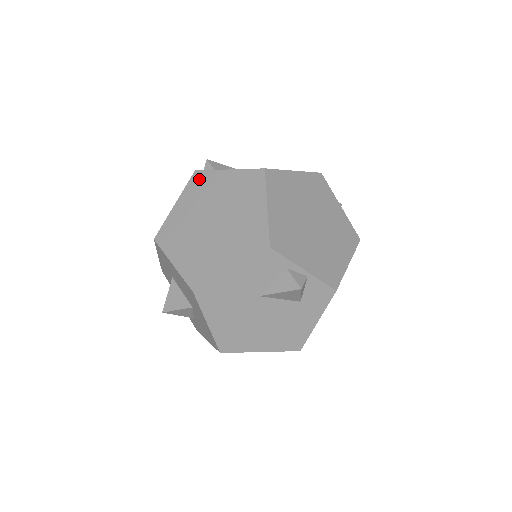
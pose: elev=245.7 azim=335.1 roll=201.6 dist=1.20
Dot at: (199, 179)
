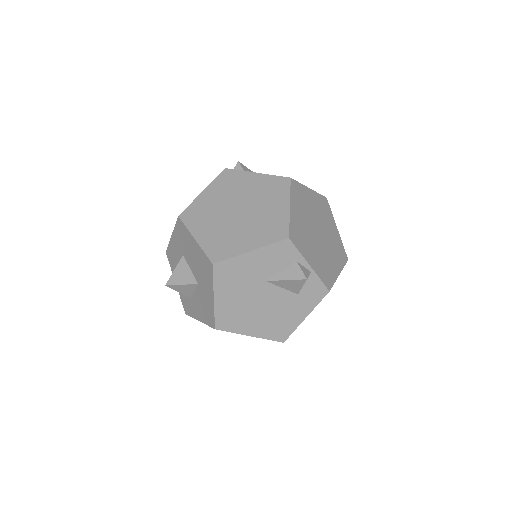
Dot at: (229, 175)
